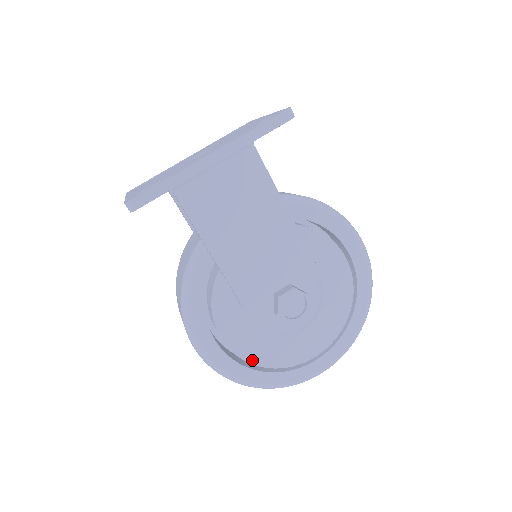
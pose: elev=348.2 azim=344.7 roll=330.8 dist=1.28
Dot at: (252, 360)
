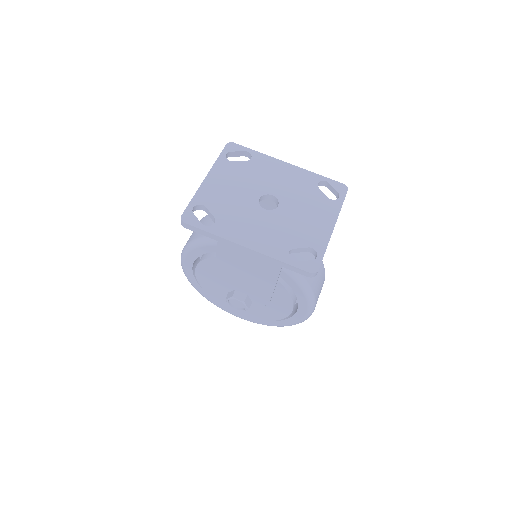
Dot at: (204, 287)
